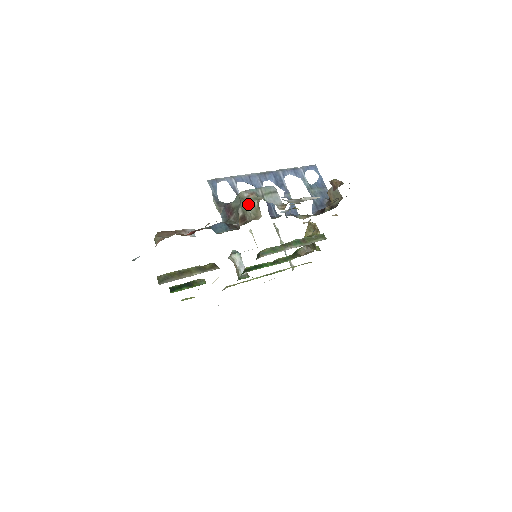
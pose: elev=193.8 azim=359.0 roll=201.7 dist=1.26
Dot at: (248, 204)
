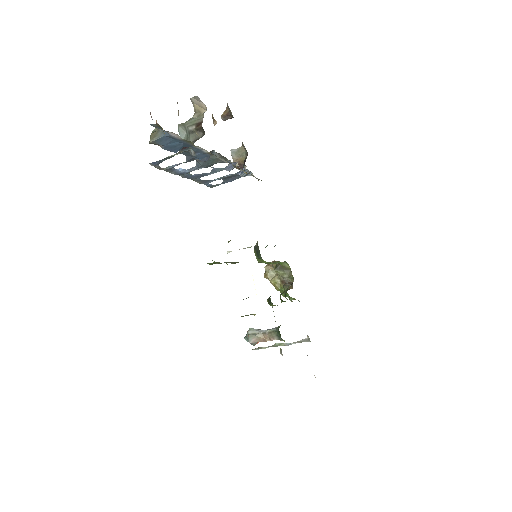
Dot at: (190, 119)
